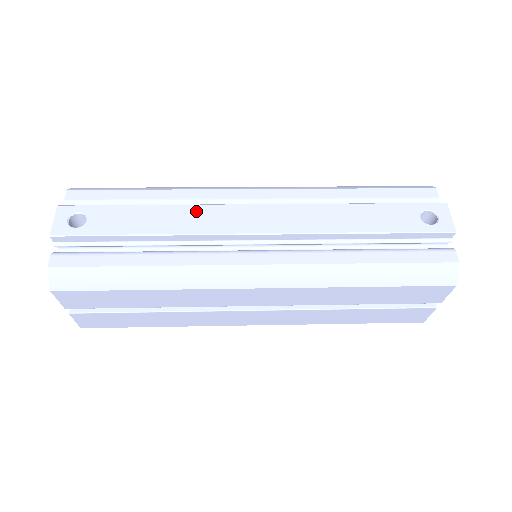
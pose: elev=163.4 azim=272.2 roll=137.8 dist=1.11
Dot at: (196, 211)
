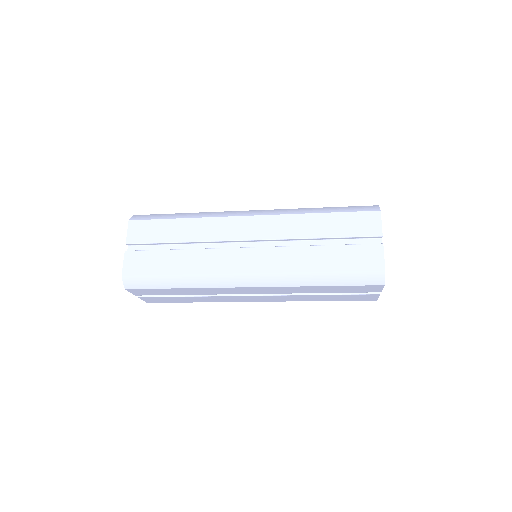
Dot at: occluded
